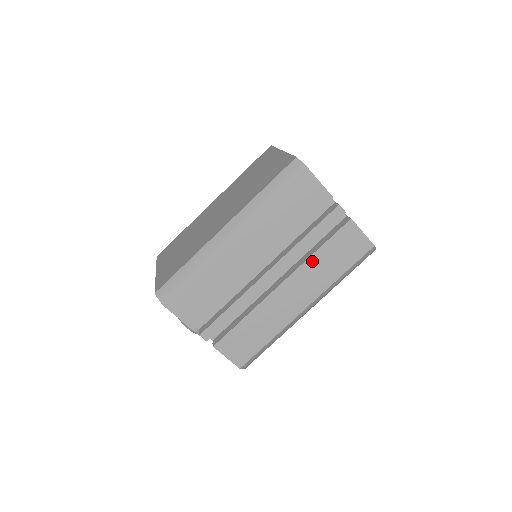
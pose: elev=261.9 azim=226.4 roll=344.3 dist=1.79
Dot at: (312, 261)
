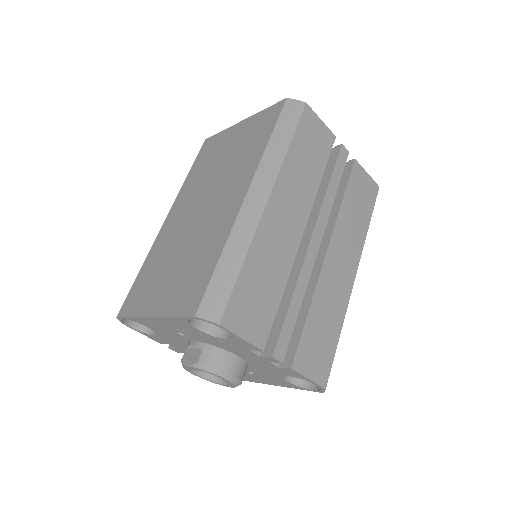
Dot at: (342, 215)
